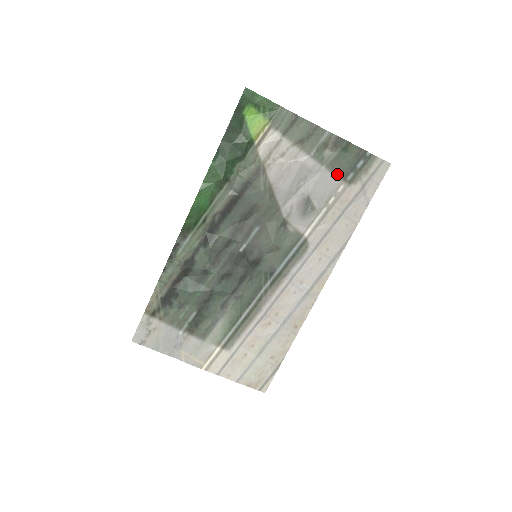
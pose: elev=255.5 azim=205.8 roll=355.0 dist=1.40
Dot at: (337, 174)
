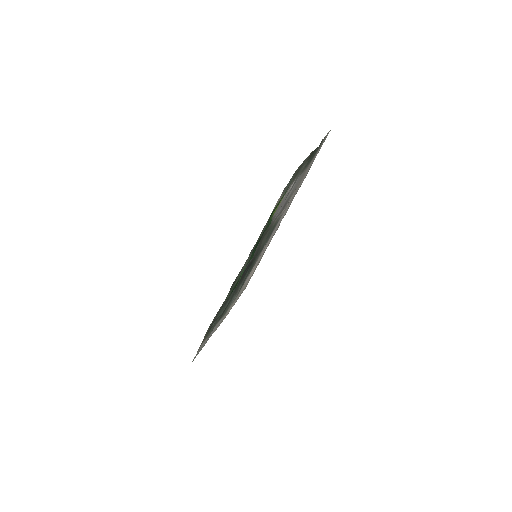
Dot at: occluded
